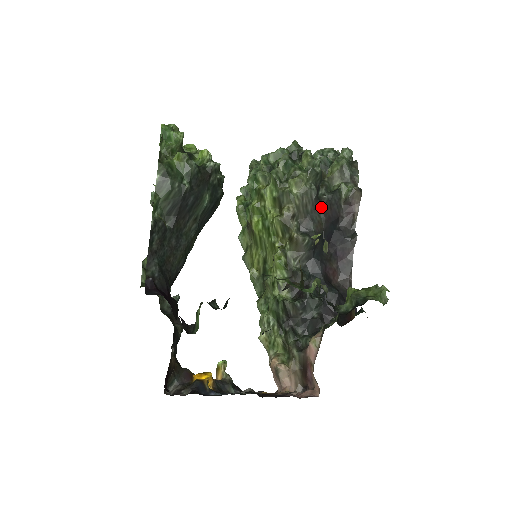
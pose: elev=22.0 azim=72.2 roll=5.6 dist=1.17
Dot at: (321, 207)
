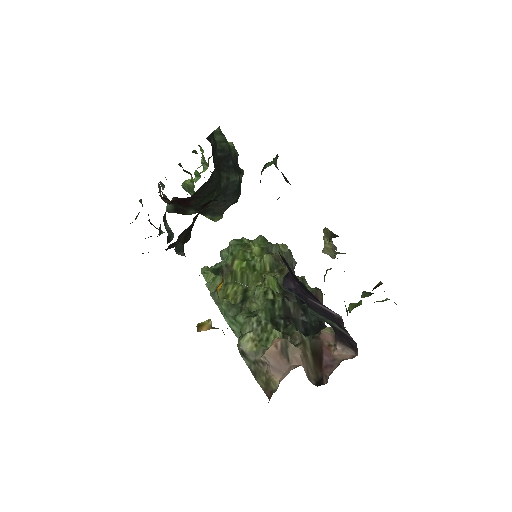
Dot at: occluded
